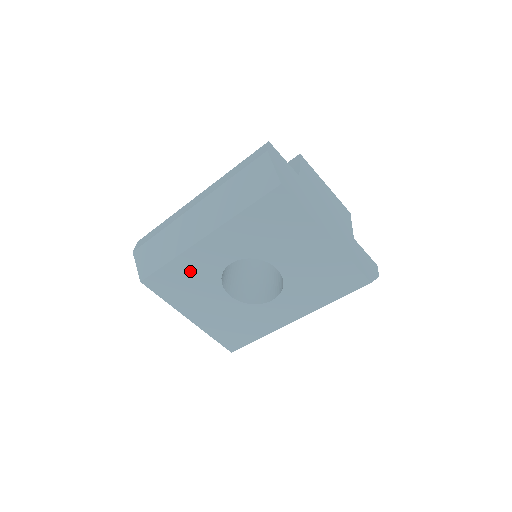
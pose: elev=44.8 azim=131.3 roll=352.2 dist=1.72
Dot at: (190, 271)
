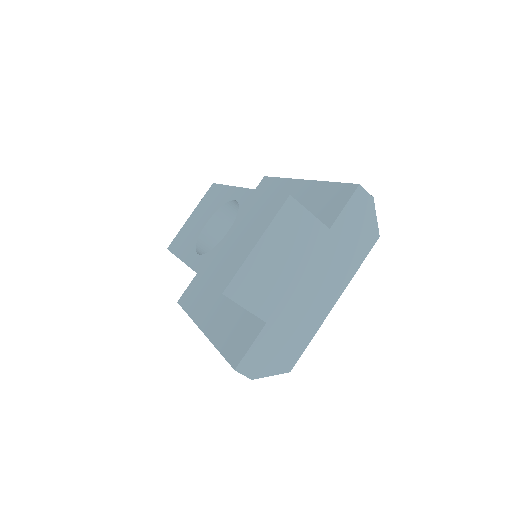
Dot at: occluded
